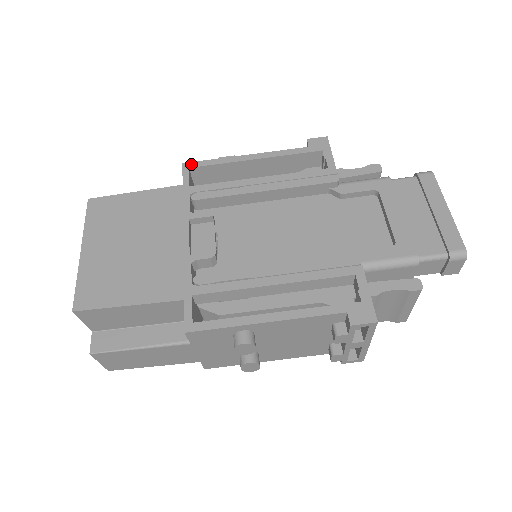
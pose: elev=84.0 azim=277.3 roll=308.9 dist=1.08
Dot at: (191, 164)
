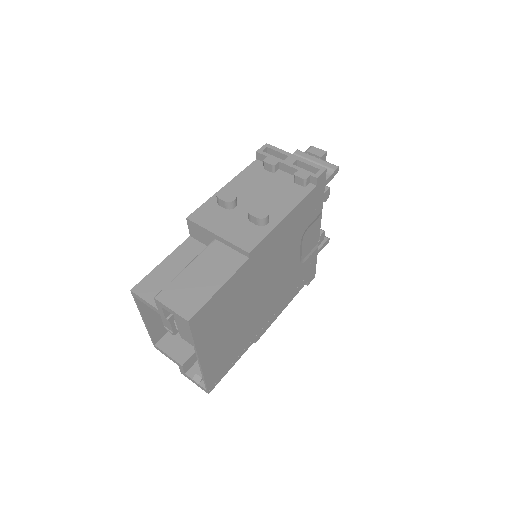
Dot at: occluded
